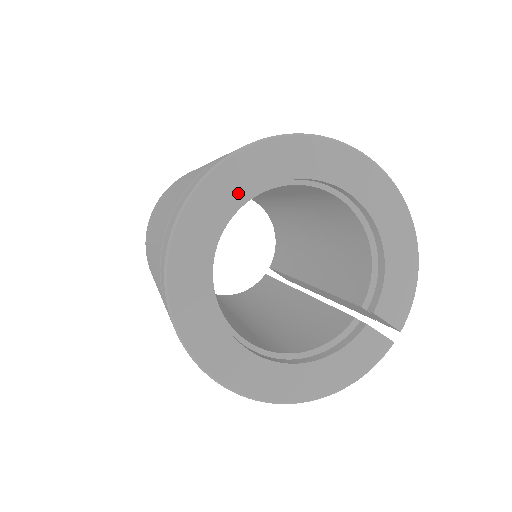
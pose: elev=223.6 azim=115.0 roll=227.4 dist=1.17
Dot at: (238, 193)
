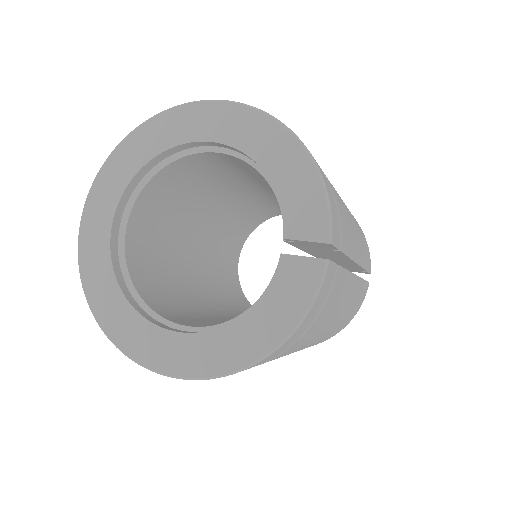
Dot at: (112, 199)
